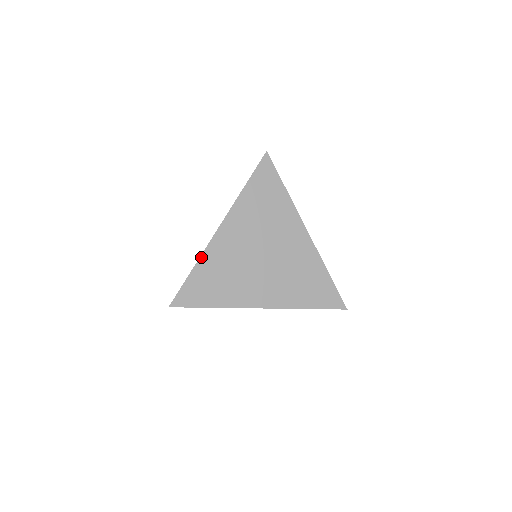
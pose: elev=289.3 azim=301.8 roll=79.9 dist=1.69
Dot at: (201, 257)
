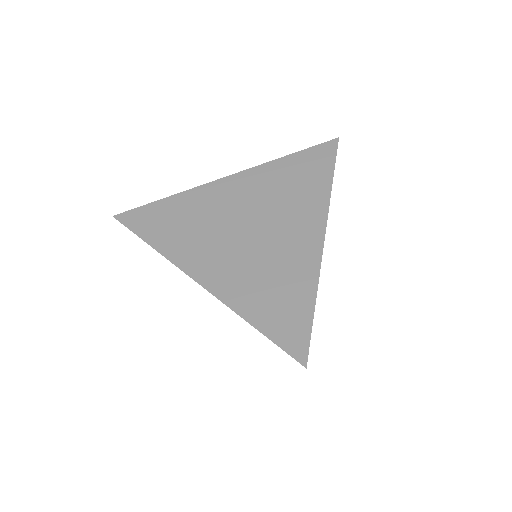
Dot at: (185, 192)
